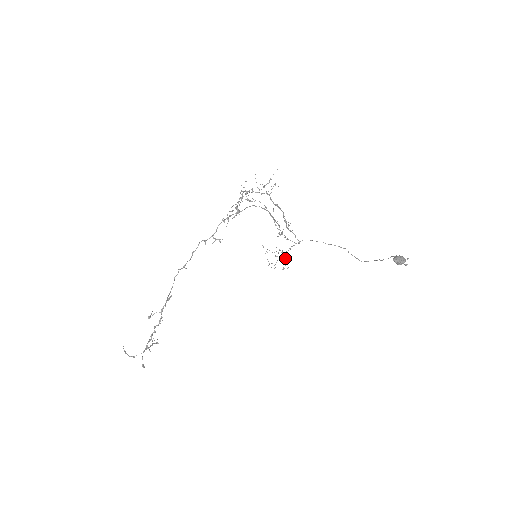
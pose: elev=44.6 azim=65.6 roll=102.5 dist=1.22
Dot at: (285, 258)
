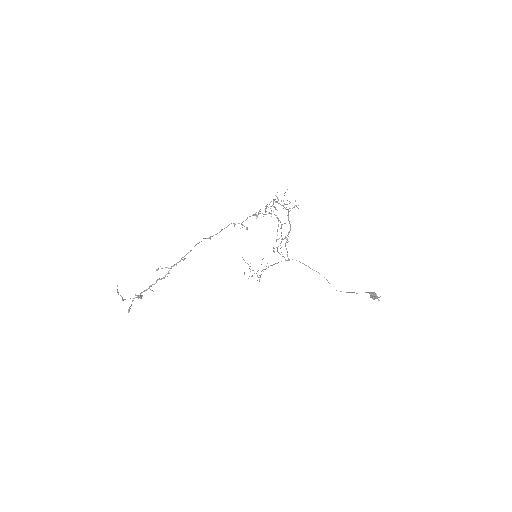
Dot at: occluded
